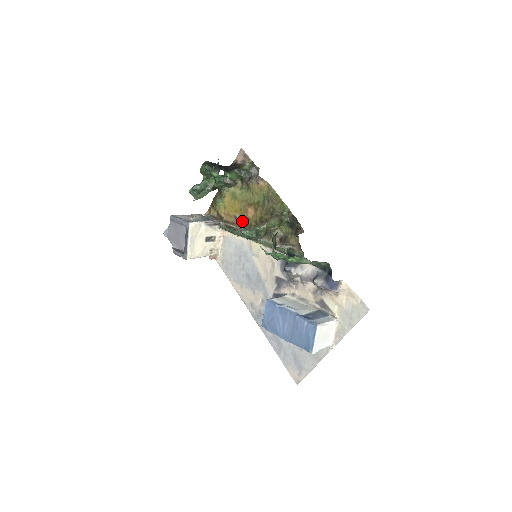
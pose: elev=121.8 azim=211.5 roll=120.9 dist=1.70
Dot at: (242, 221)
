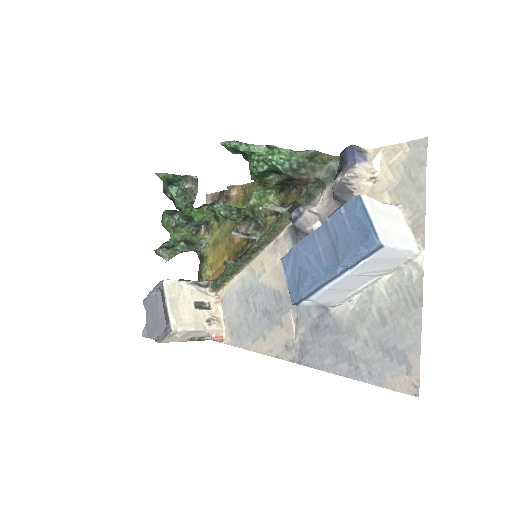
Dot at: (232, 255)
